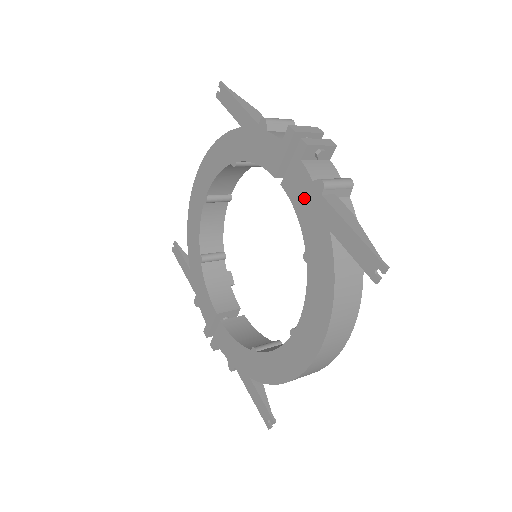
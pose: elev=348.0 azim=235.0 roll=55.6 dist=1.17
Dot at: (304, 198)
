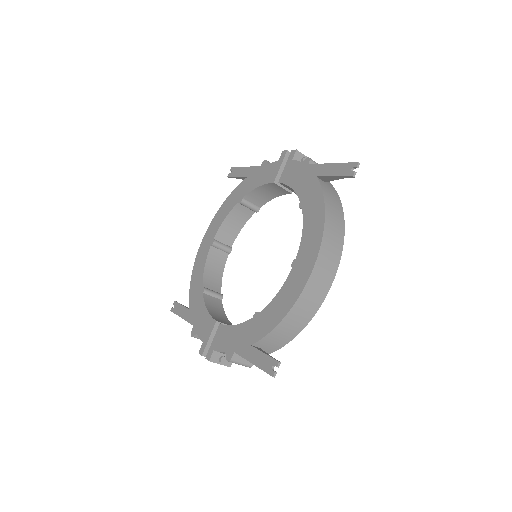
Dot at: (296, 175)
